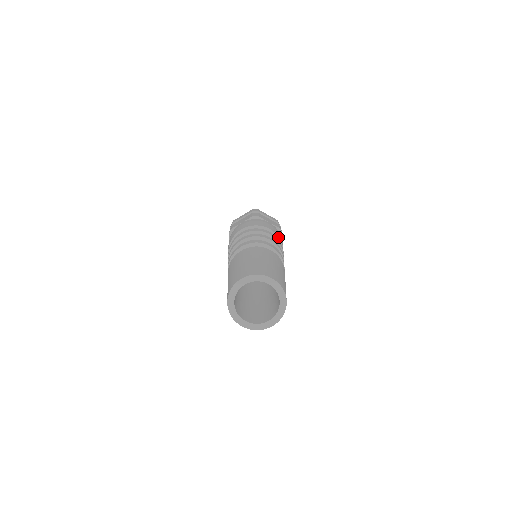
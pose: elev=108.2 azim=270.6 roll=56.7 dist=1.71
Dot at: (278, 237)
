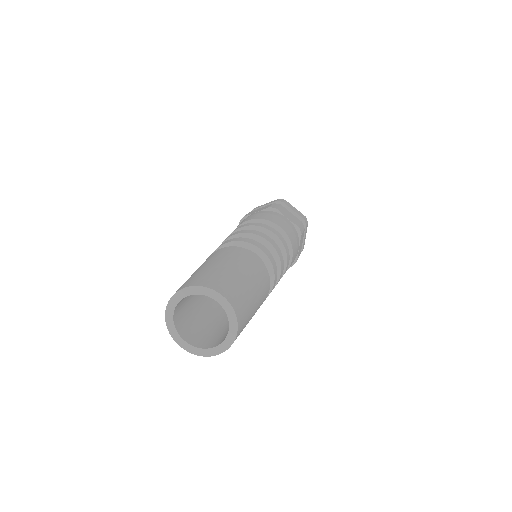
Dot at: (289, 238)
